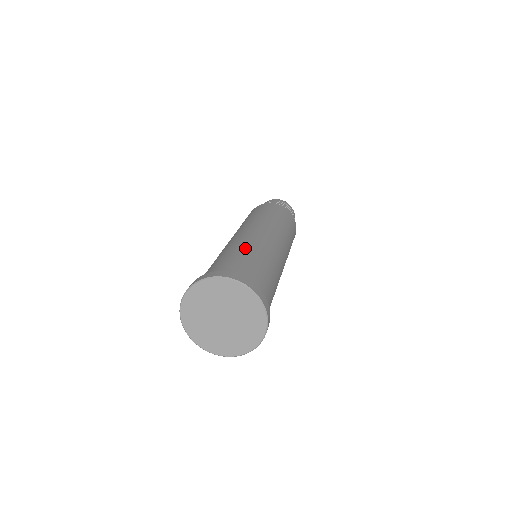
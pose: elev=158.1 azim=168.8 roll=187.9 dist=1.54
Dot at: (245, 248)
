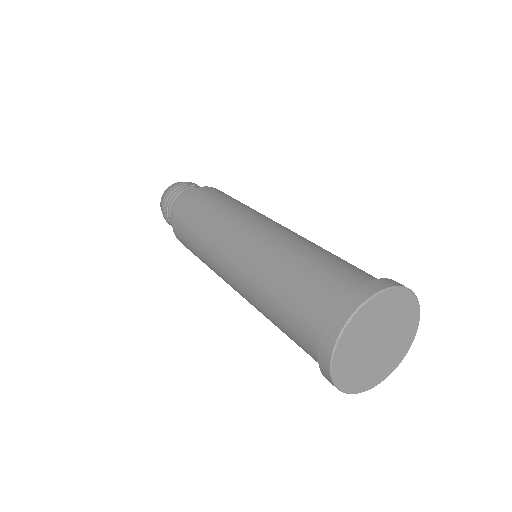
Dot at: (273, 272)
